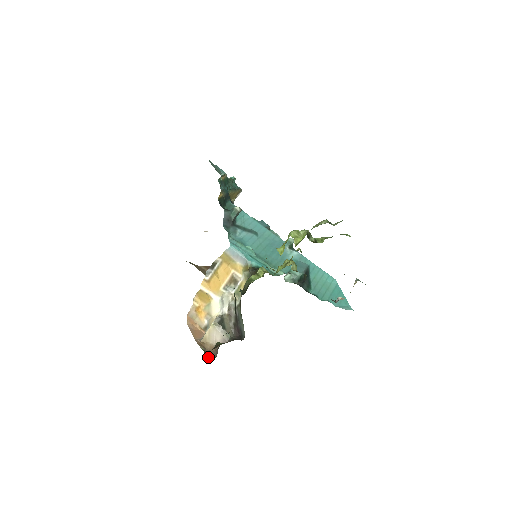
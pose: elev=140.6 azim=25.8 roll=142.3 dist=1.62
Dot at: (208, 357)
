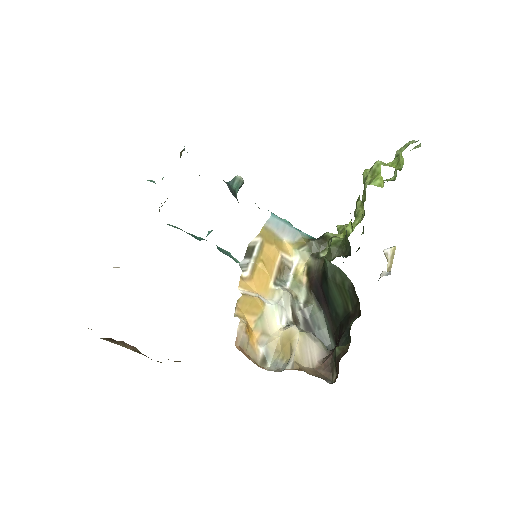
Dot at: occluded
